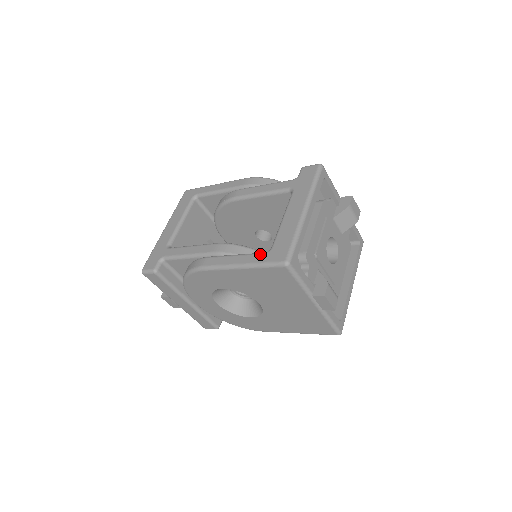
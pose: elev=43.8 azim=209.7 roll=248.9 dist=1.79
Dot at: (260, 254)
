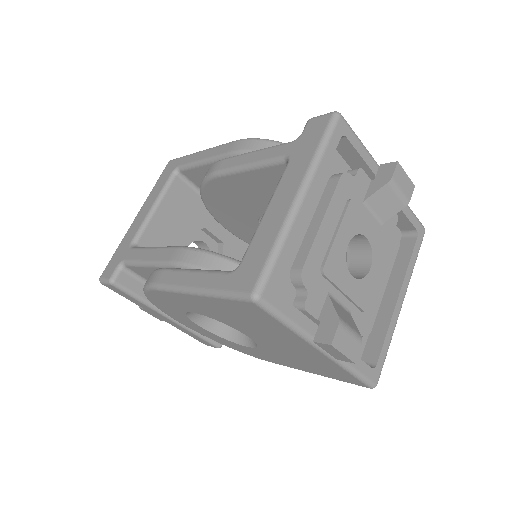
Dot at: (222, 274)
